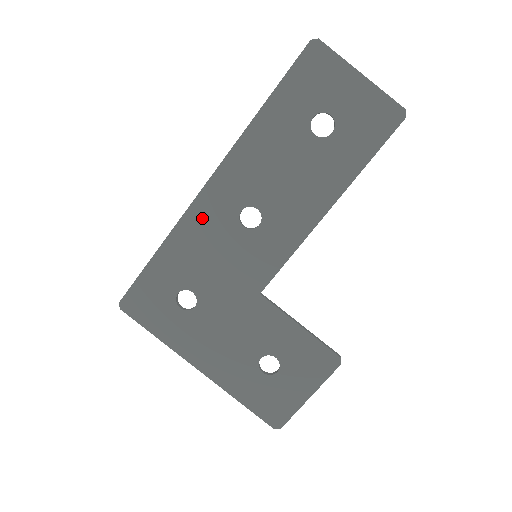
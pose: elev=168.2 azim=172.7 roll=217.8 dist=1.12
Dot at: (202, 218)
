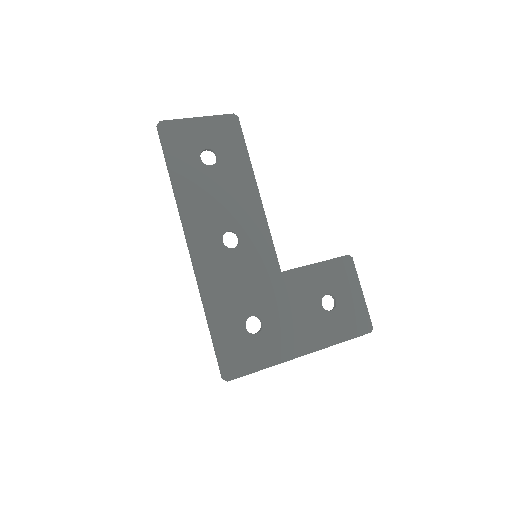
Dot at: (209, 270)
